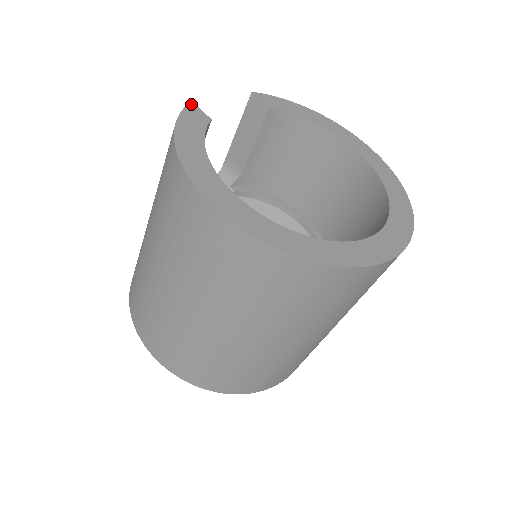
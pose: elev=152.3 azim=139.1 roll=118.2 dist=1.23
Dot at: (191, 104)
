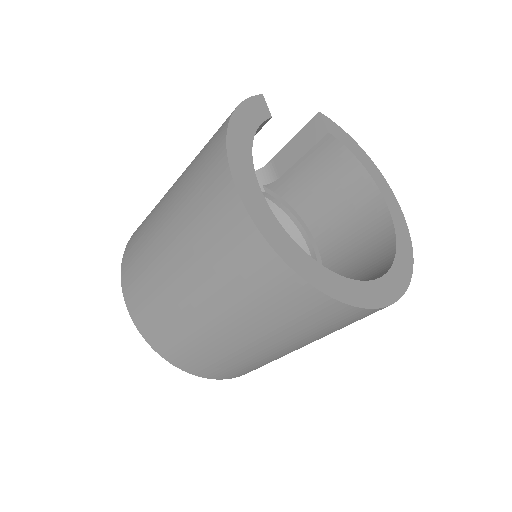
Dot at: (261, 96)
